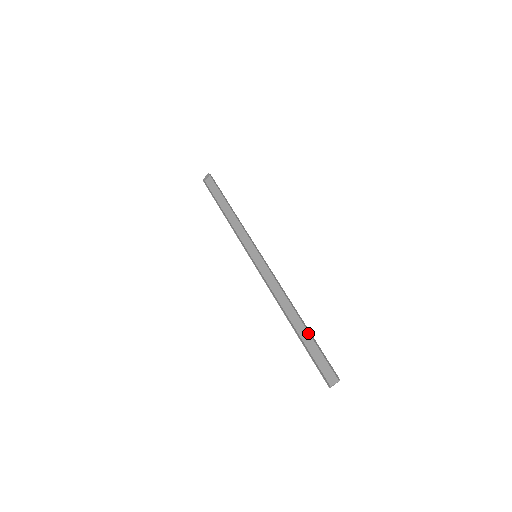
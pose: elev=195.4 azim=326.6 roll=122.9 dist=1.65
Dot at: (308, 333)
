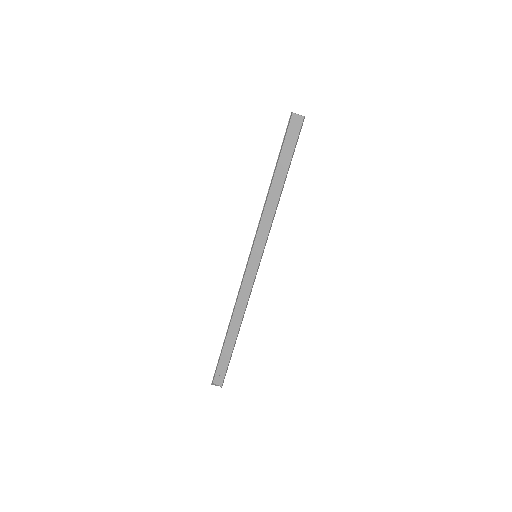
Dot at: (232, 347)
